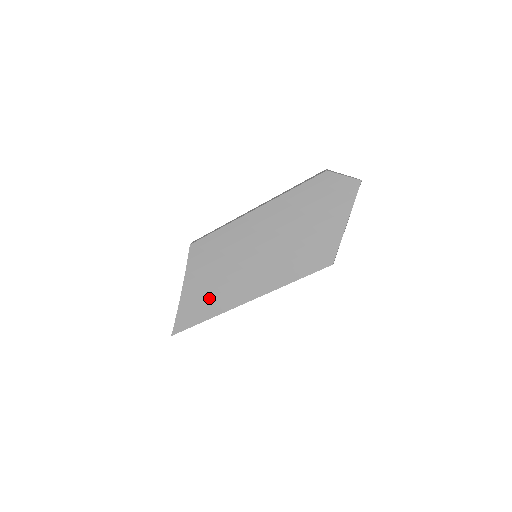
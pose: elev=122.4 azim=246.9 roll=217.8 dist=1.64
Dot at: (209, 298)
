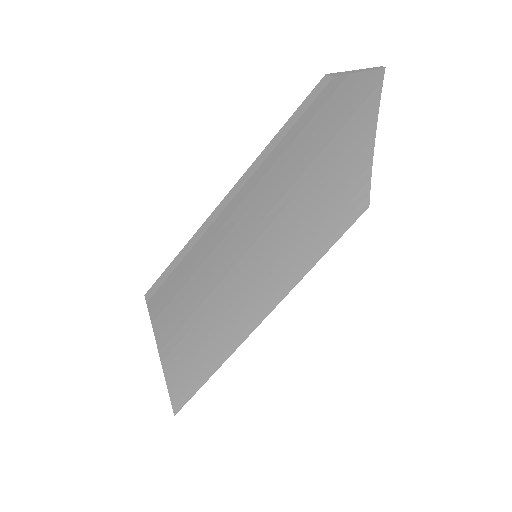
Dot at: (208, 344)
